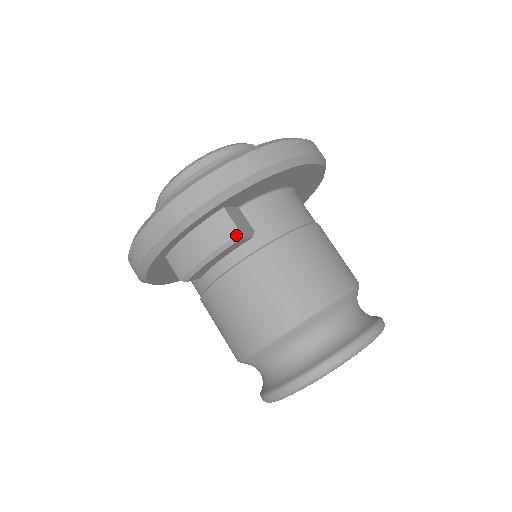
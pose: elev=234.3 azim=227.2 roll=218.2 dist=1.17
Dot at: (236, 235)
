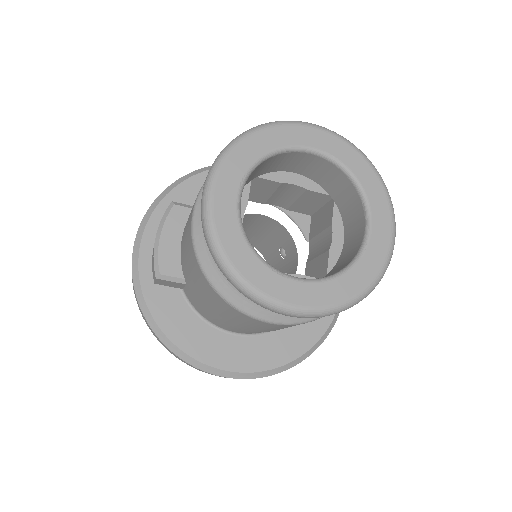
Dot at: (169, 205)
